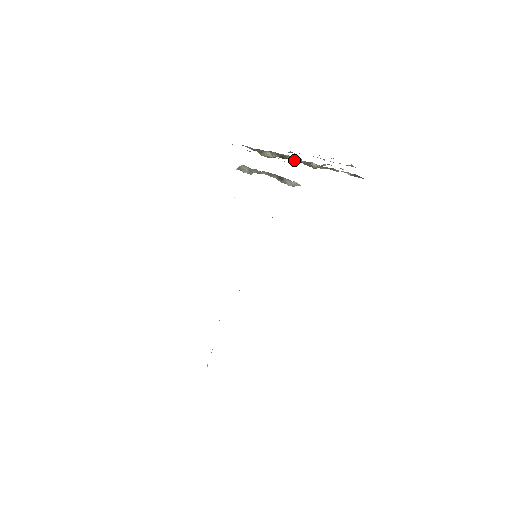
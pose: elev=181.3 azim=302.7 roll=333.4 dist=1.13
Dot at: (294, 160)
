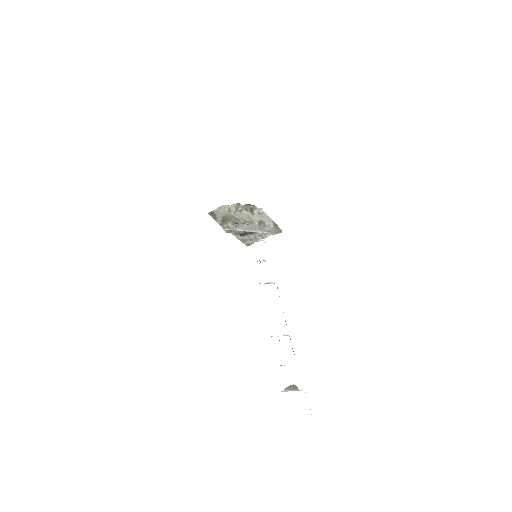
Dot at: (239, 233)
